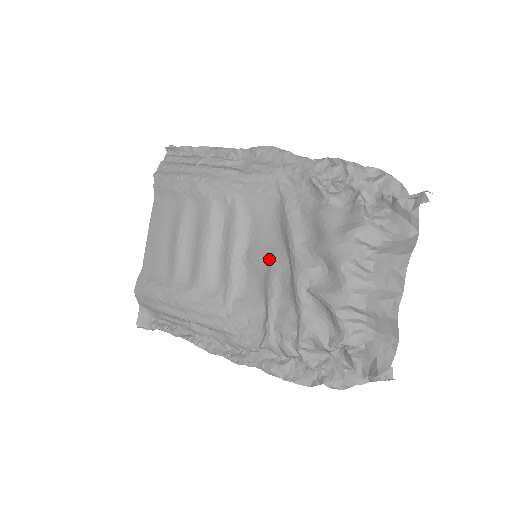
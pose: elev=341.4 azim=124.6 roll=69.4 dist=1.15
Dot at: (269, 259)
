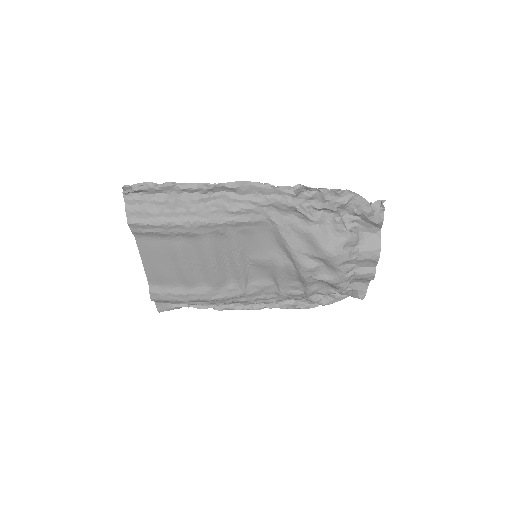
Dot at: (273, 262)
